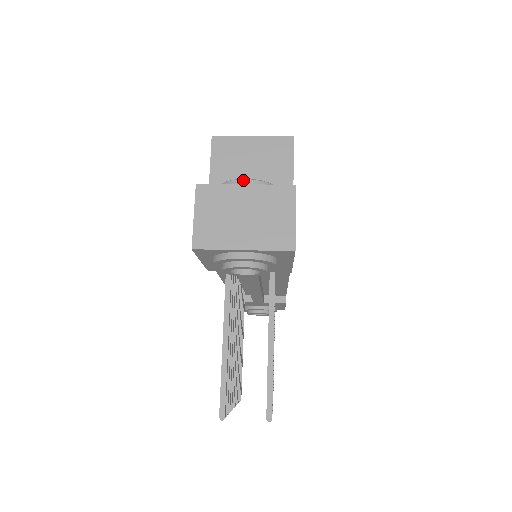
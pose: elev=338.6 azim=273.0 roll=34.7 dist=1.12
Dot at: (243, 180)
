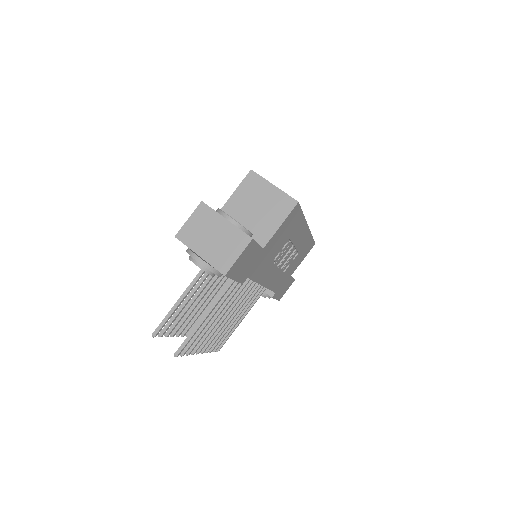
Dot at: (228, 216)
